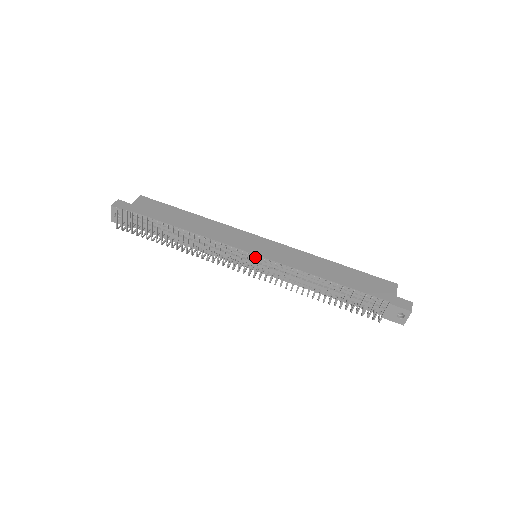
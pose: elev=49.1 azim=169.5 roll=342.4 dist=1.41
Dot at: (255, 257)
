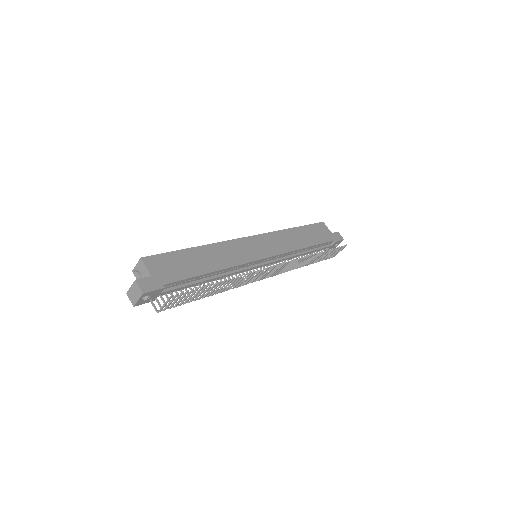
Dot at: (265, 260)
